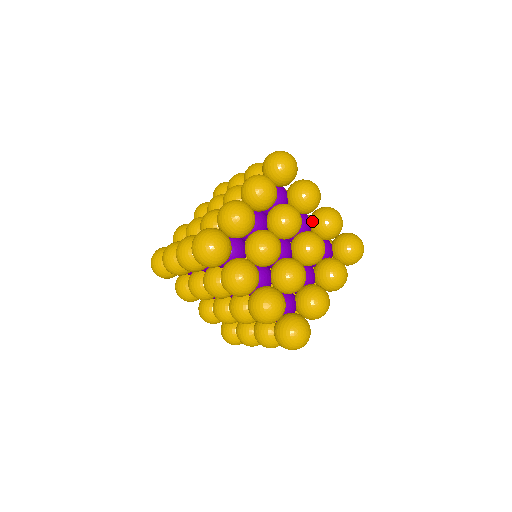
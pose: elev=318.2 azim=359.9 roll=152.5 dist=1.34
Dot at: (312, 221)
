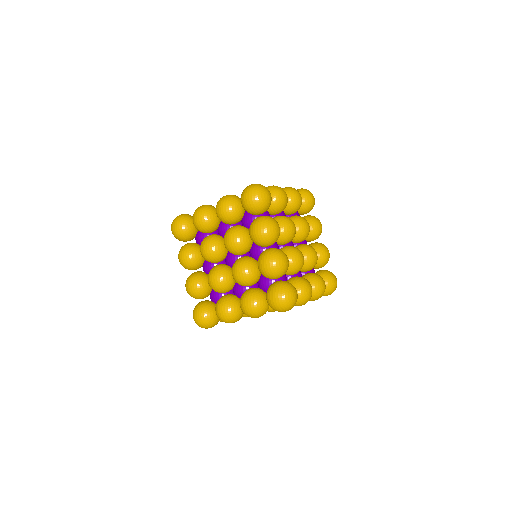
Dot at: (285, 209)
